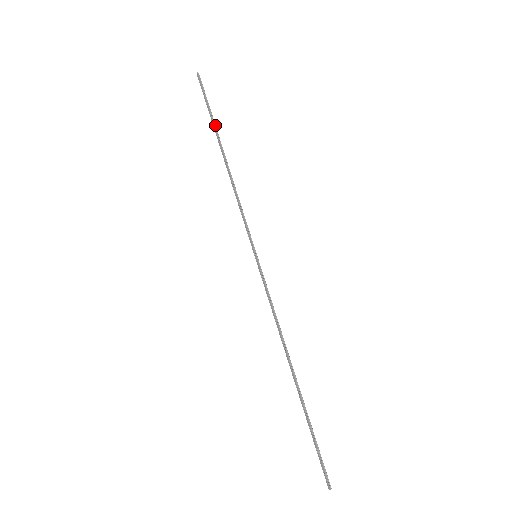
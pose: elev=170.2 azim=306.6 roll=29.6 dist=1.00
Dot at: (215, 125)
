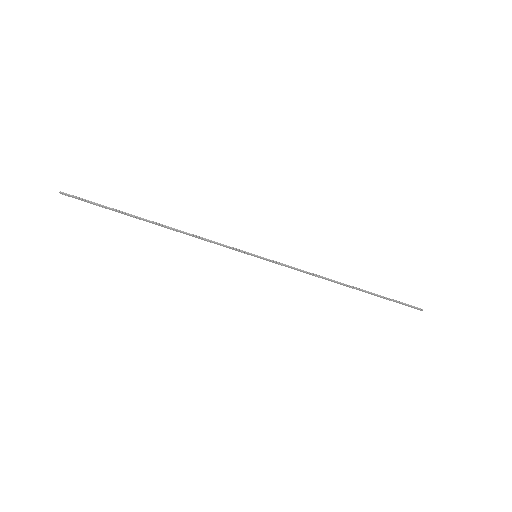
Dot at: (124, 213)
